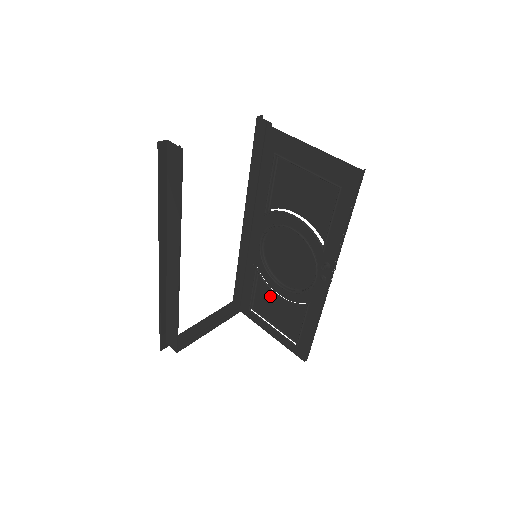
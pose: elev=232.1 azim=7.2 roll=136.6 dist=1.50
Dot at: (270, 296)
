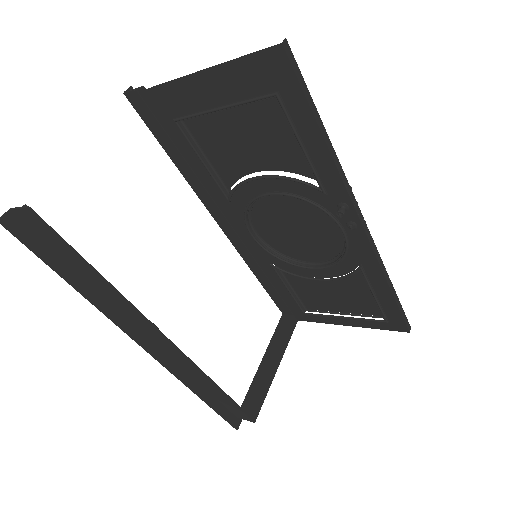
Dot at: (312, 285)
